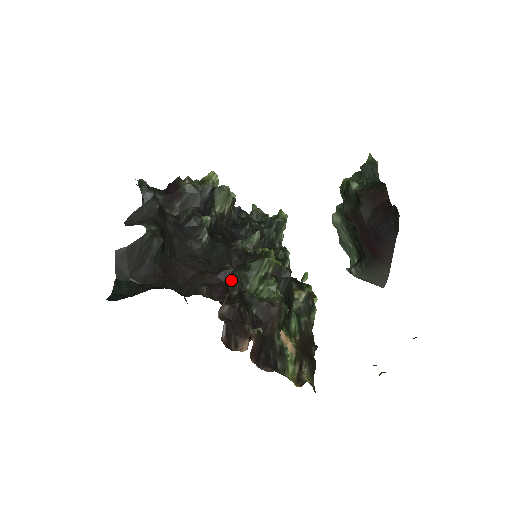
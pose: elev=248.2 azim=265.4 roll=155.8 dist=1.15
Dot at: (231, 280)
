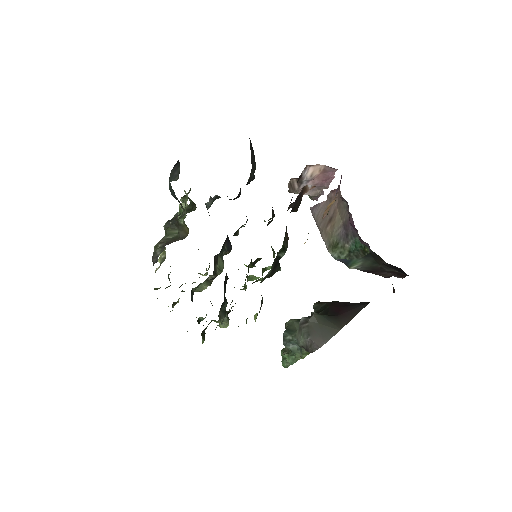
Dot at: (273, 212)
